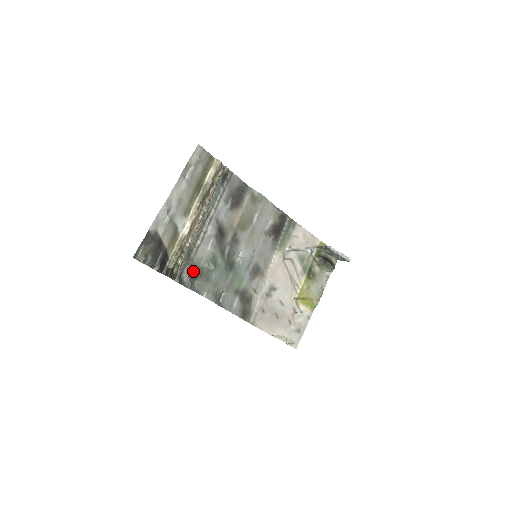
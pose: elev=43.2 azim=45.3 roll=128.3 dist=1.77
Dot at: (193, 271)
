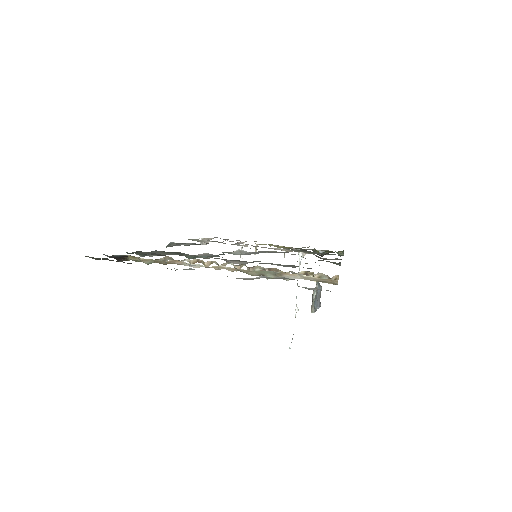
Dot at: (160, 255)
